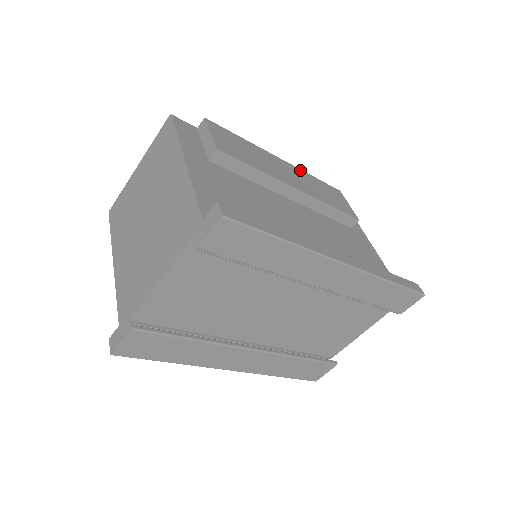
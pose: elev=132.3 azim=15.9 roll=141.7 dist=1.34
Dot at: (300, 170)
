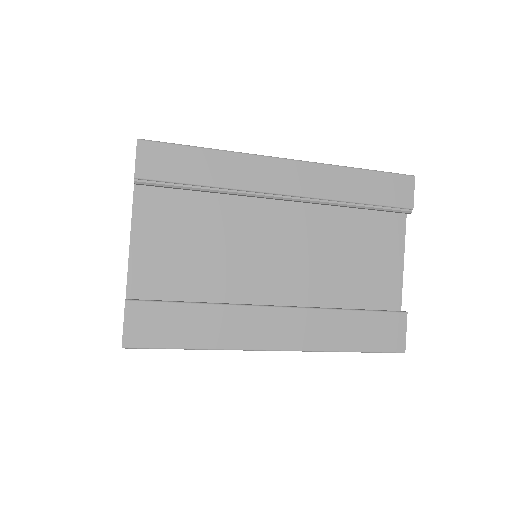
Dot at: occluded
